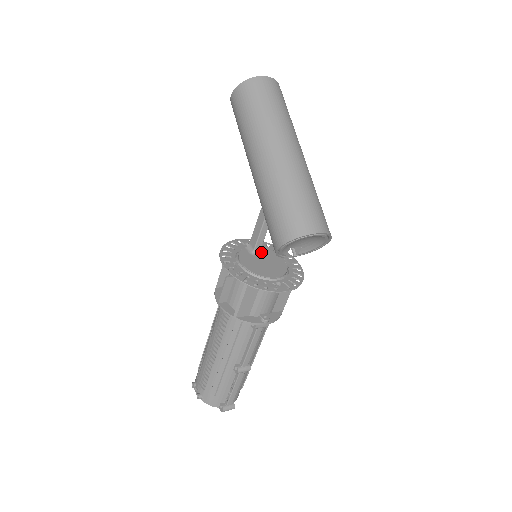
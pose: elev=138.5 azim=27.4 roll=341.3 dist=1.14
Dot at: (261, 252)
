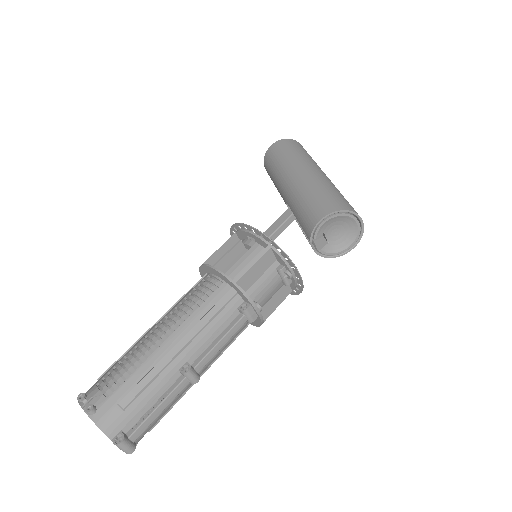
Dot at: occluded
